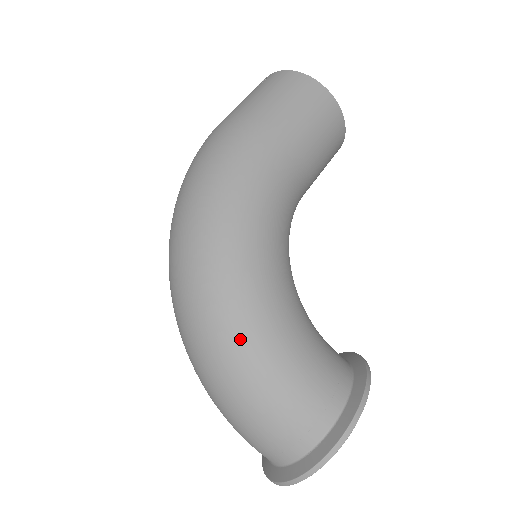
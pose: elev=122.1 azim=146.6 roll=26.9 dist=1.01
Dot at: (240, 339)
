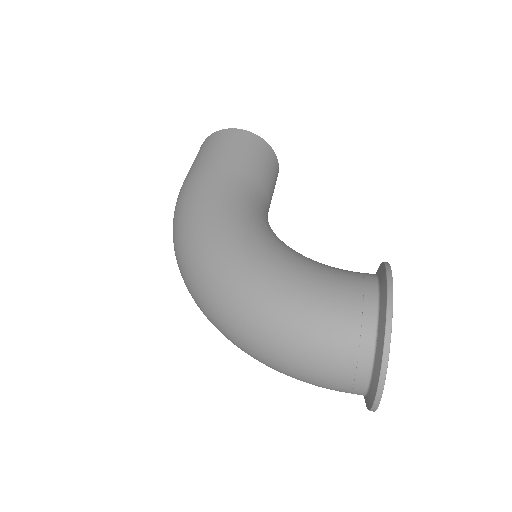
Dot at: (261, 293)
